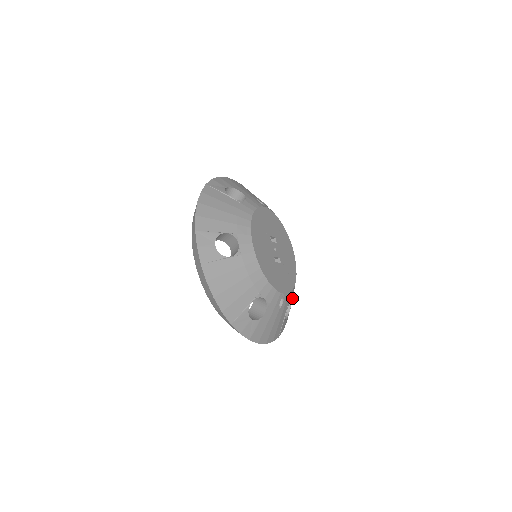
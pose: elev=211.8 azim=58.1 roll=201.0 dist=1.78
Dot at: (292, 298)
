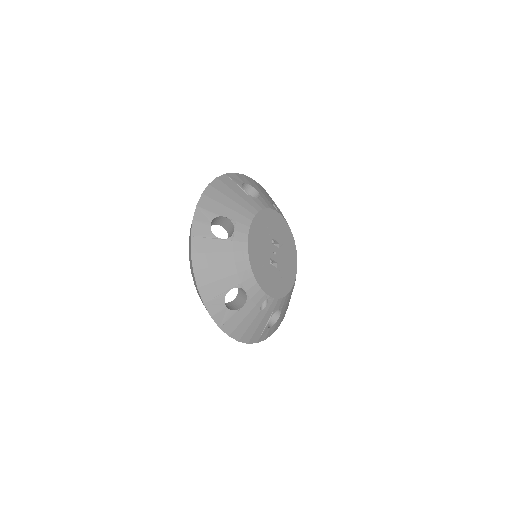
Dot at: (281, 308)
